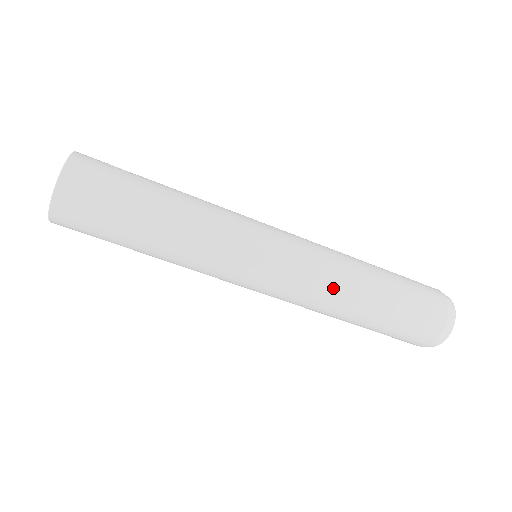
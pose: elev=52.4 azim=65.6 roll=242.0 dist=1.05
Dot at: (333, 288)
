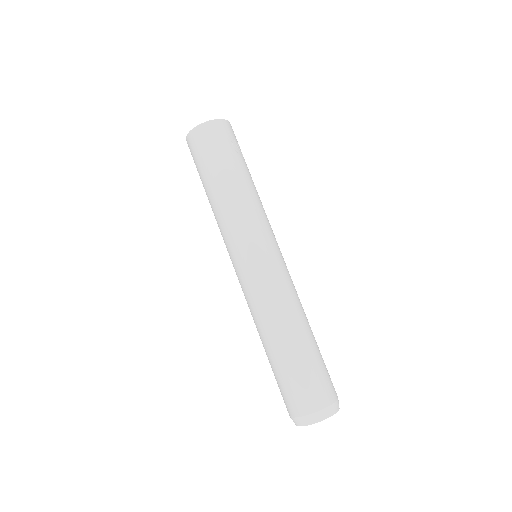
Dot at: (265, 312)
